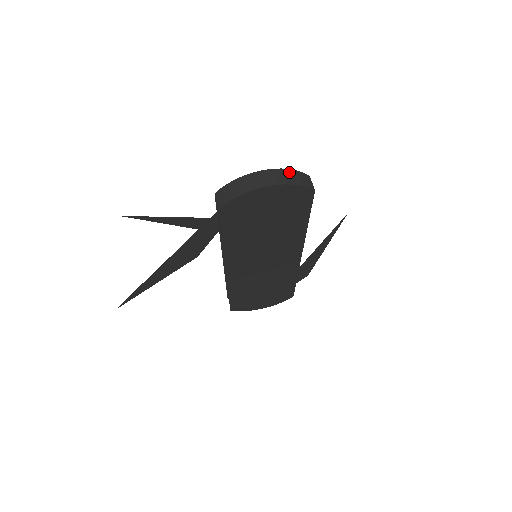
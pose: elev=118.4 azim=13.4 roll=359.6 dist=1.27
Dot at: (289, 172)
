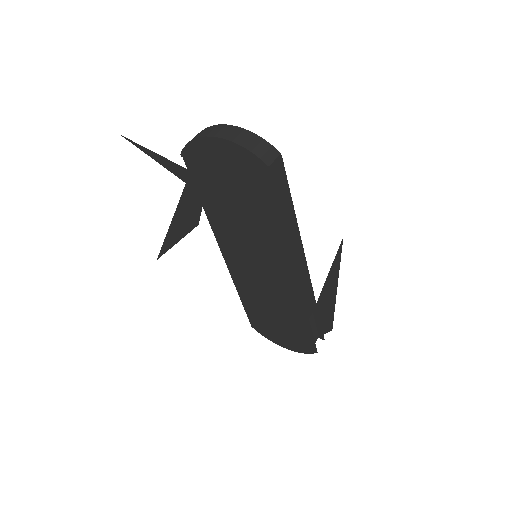
Dot at: (249, 134)
